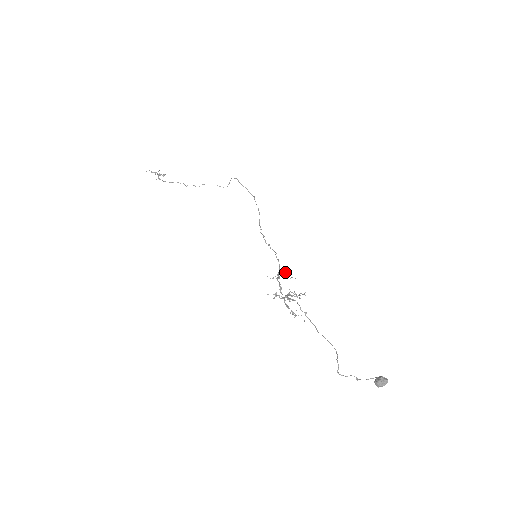
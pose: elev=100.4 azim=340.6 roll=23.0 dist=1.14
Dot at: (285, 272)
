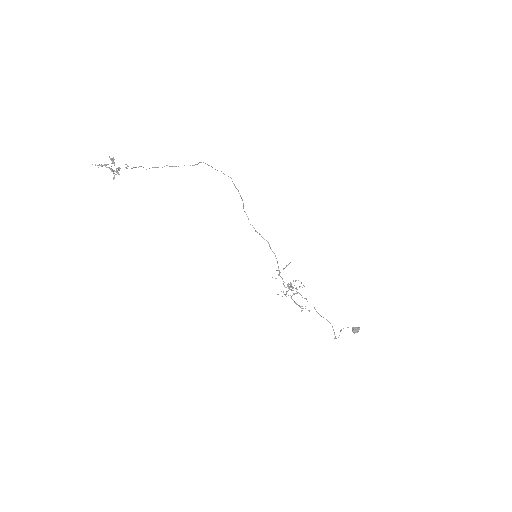
Dot at: (284, 268)
